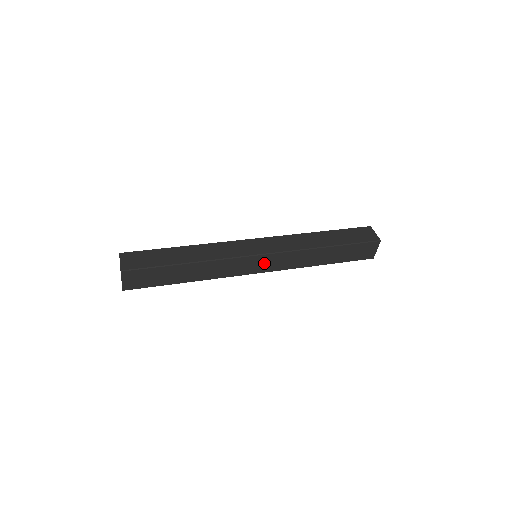
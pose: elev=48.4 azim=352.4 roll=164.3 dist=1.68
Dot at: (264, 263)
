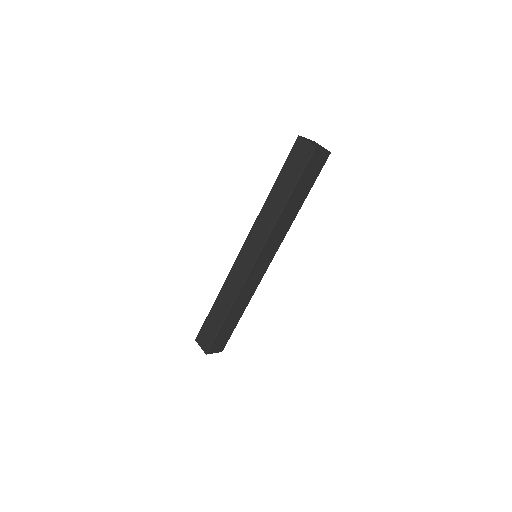
Dot at: (264, 259)
